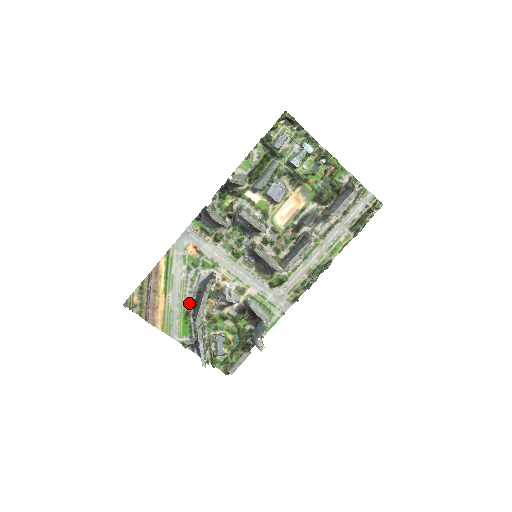
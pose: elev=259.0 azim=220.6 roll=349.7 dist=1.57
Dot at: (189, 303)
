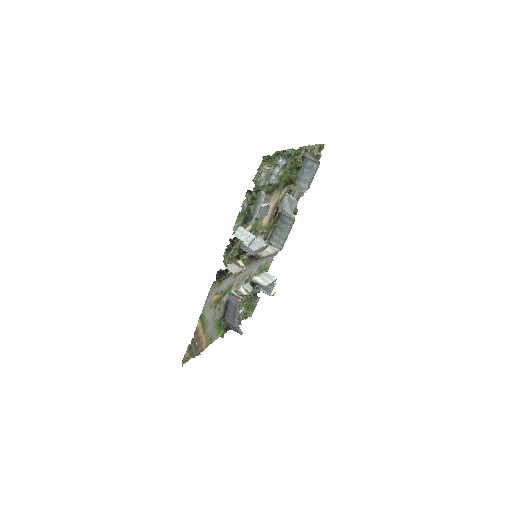
Dot at: (219, 319)
